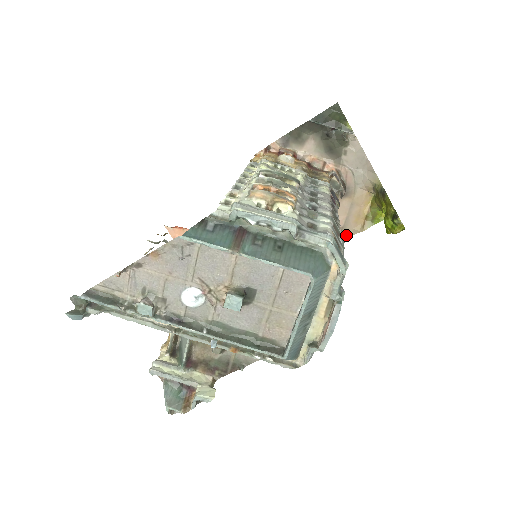
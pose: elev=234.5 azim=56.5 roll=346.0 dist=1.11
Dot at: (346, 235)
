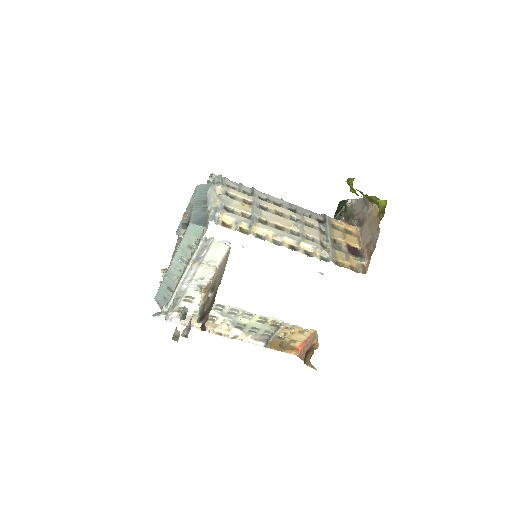
Dot at: (376, 240)
